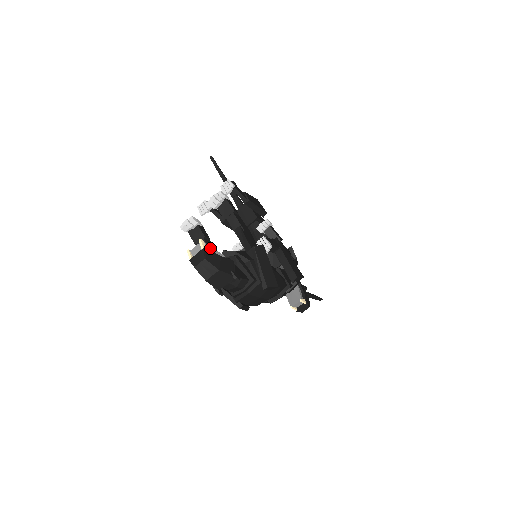
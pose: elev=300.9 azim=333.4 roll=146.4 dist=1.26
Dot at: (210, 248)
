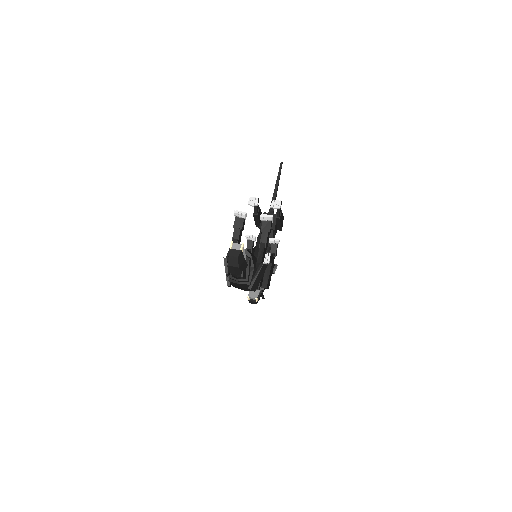
Dot at: (244, 251)
